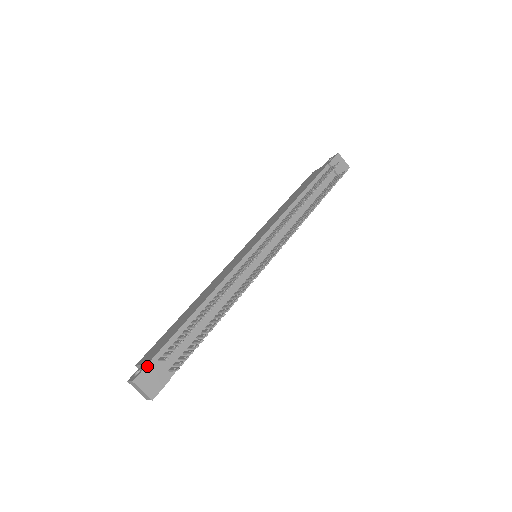
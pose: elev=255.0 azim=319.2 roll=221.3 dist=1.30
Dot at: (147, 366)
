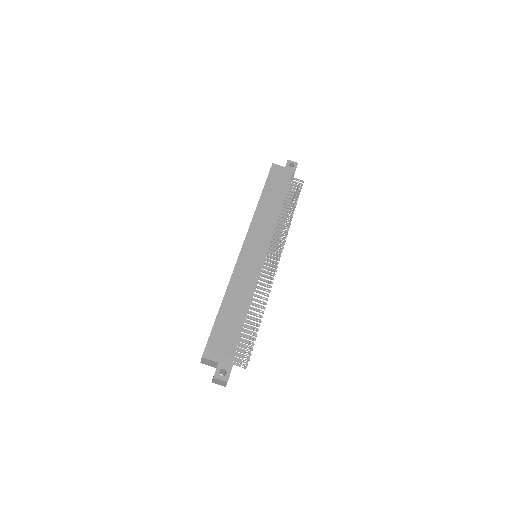
Dot at: occluded
